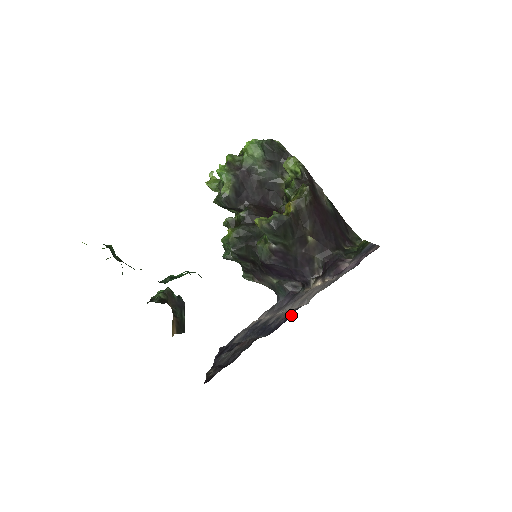
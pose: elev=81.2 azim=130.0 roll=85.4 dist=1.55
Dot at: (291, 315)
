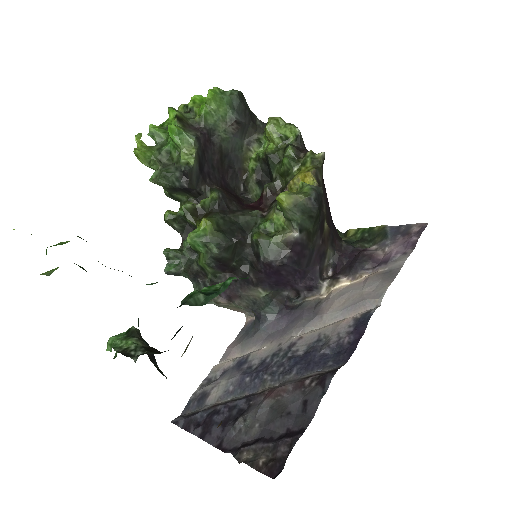
Dot at: (366, 325)
